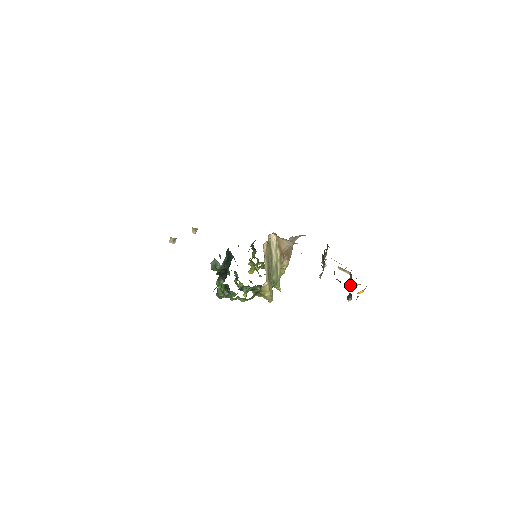
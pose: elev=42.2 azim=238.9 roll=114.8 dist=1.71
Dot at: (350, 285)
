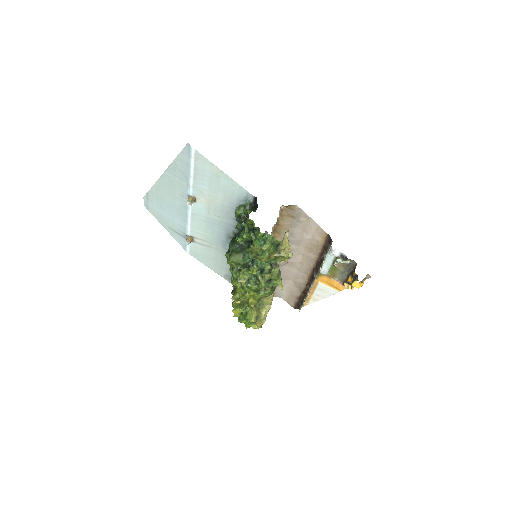
Dot at: (350, 277)
